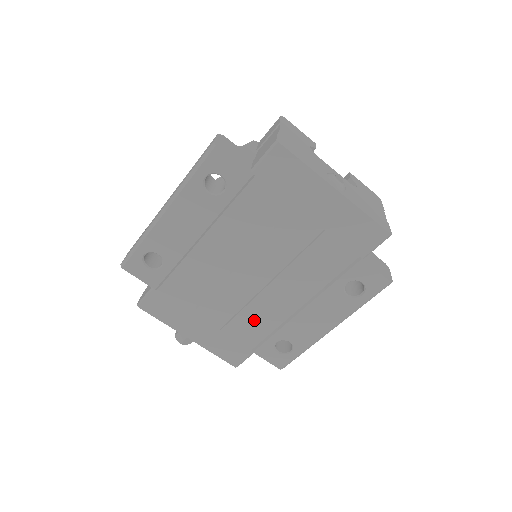
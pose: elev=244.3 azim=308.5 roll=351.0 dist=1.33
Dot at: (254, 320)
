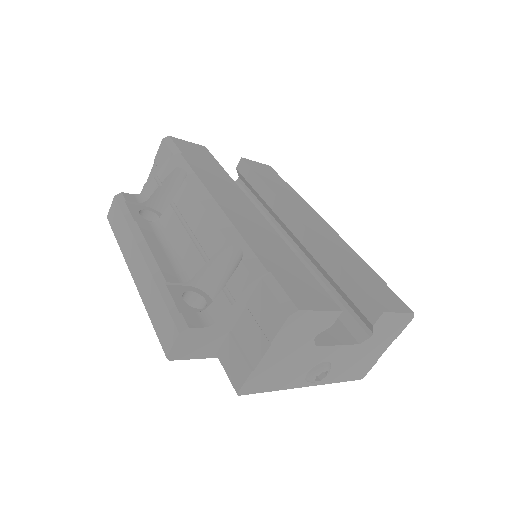
Dot at: occluded
